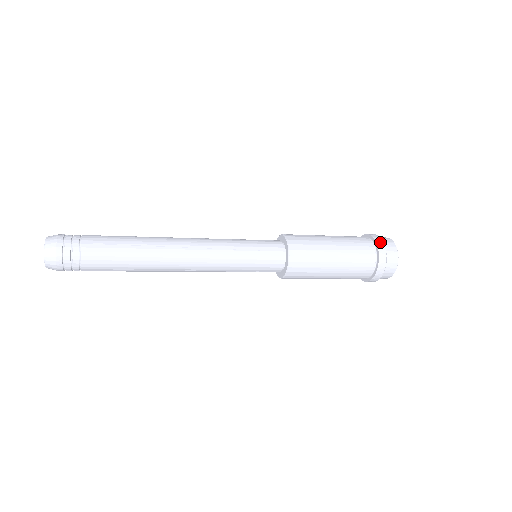
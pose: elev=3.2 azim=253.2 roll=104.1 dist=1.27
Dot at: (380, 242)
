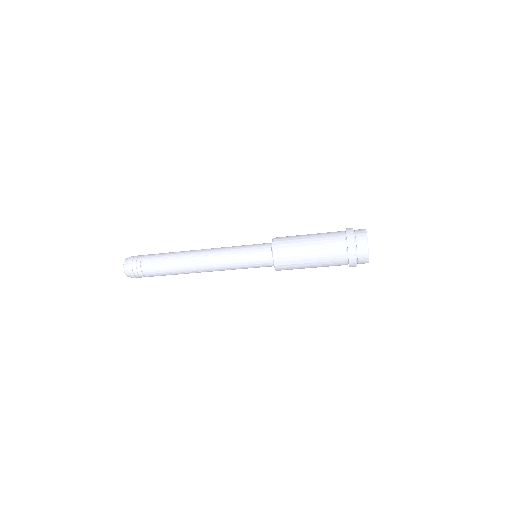
Dot at: (350, 234)
